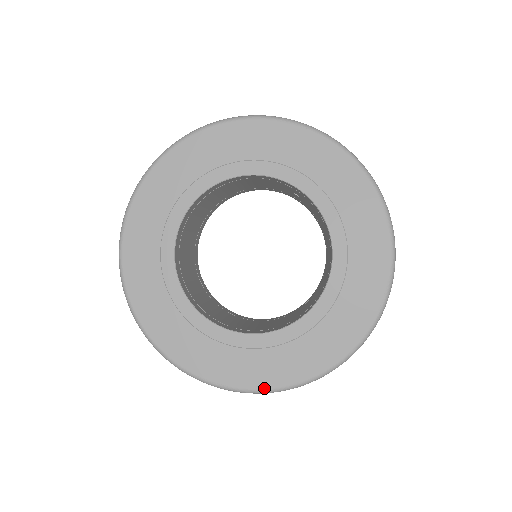
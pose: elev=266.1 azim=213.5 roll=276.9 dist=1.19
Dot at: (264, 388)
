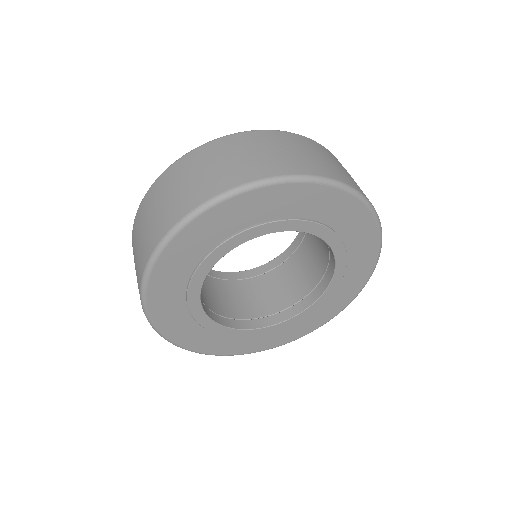
Dot at: (268, 349)
